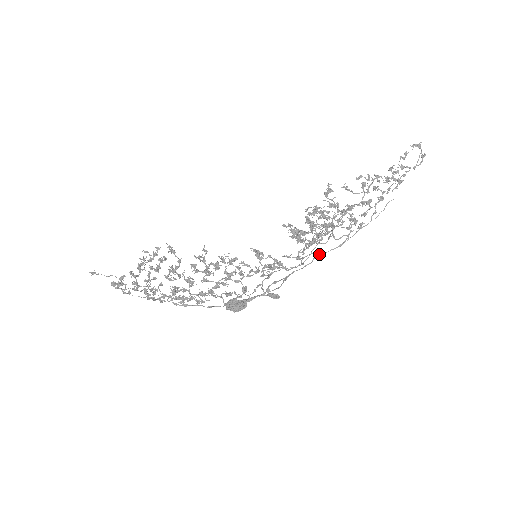
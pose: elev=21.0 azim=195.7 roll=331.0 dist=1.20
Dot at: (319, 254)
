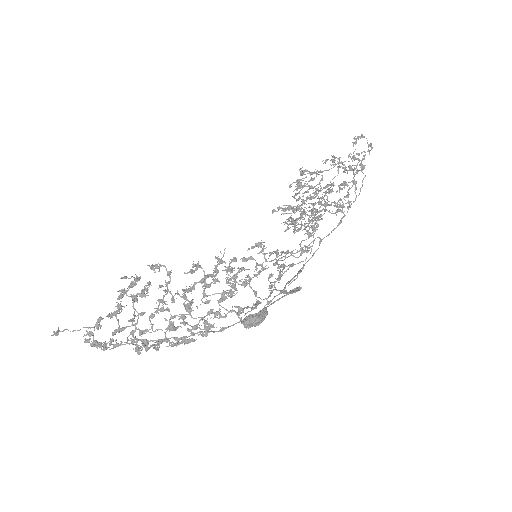
Dot at: occluded
